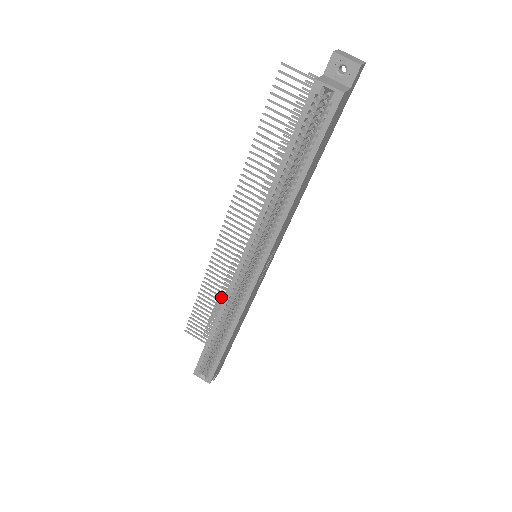
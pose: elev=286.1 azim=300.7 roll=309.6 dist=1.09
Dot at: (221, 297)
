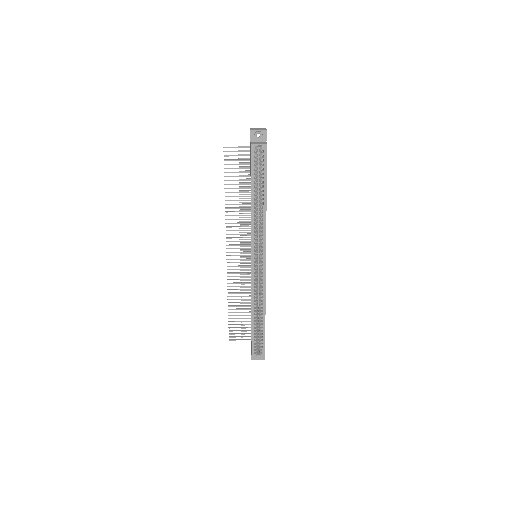
Dot at: (244, 299)
